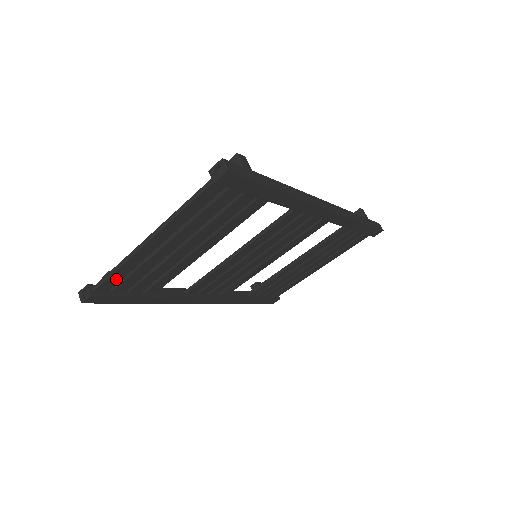
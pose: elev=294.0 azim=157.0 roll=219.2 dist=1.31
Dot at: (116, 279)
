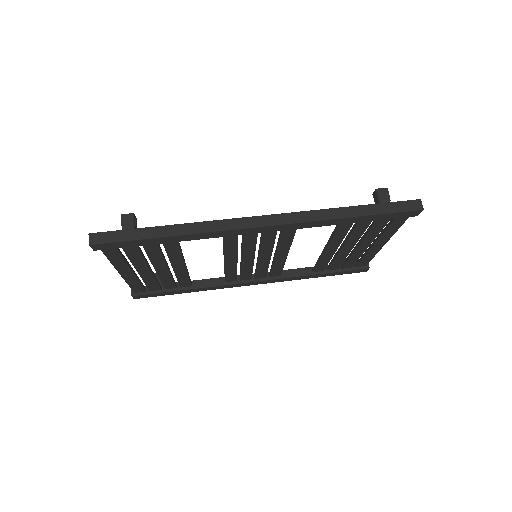
Dot at: (139, 287)
